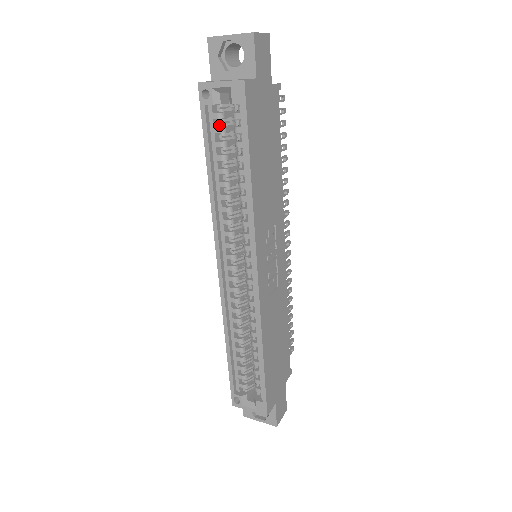
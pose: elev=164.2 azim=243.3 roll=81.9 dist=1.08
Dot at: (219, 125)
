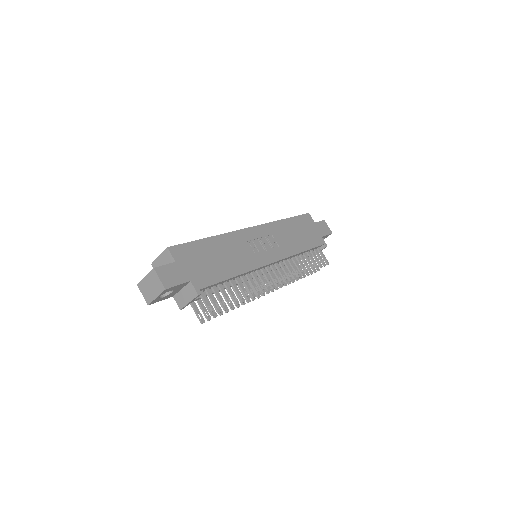
Dot at: occluded
